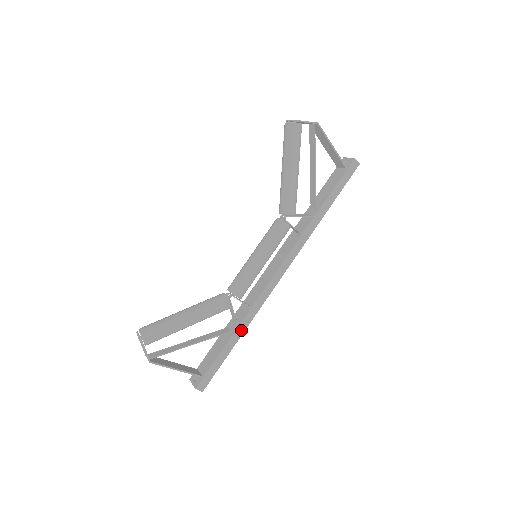
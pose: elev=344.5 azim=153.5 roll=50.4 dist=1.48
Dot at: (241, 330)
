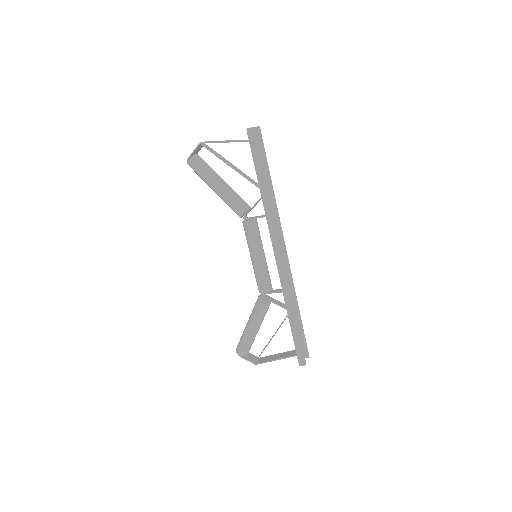
Dot at: (291, 311)
